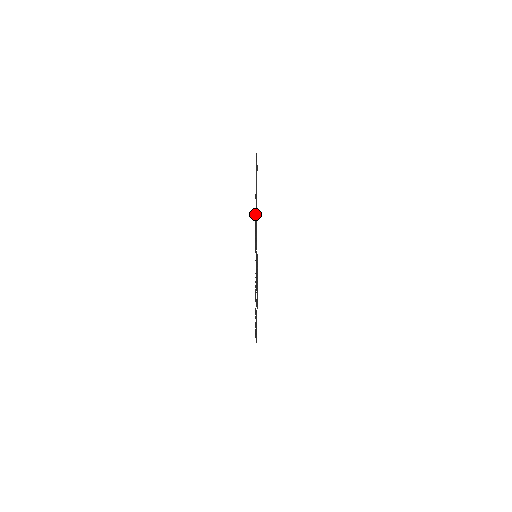
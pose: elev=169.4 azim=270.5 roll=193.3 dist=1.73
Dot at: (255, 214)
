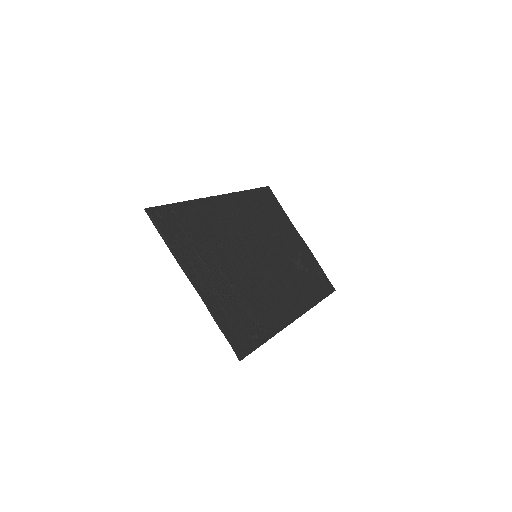
Dot at: (251, 213)
